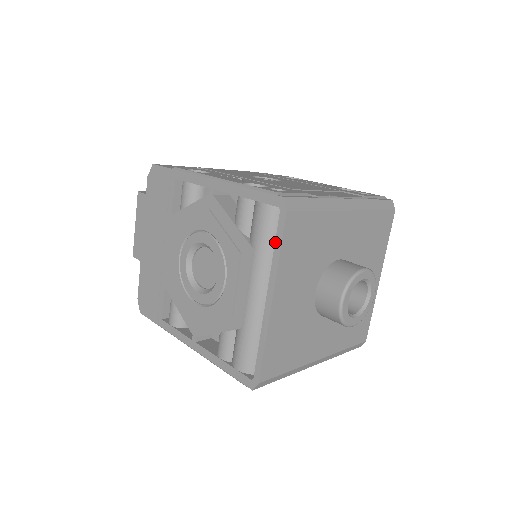
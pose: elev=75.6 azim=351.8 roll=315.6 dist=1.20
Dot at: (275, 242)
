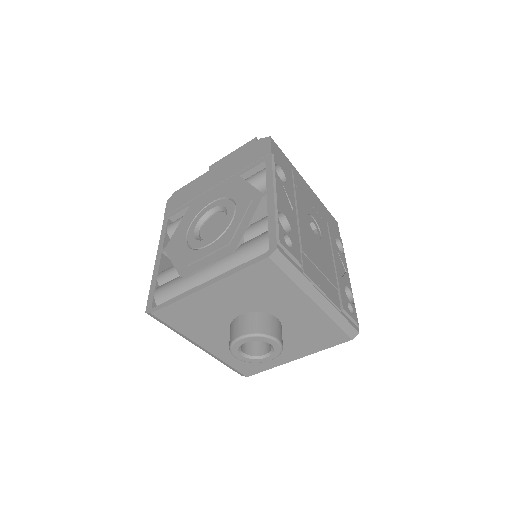
Dot at: (245, 263)
